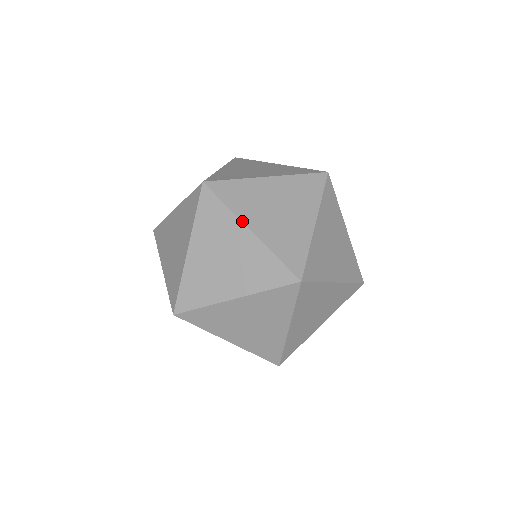
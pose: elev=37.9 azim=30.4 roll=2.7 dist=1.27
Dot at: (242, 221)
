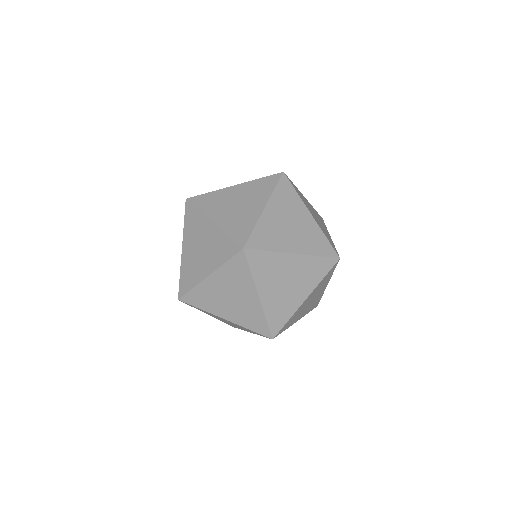
Dot at: (207, 217)
